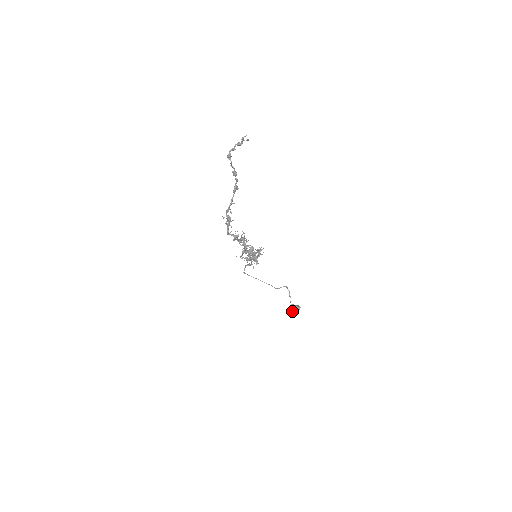
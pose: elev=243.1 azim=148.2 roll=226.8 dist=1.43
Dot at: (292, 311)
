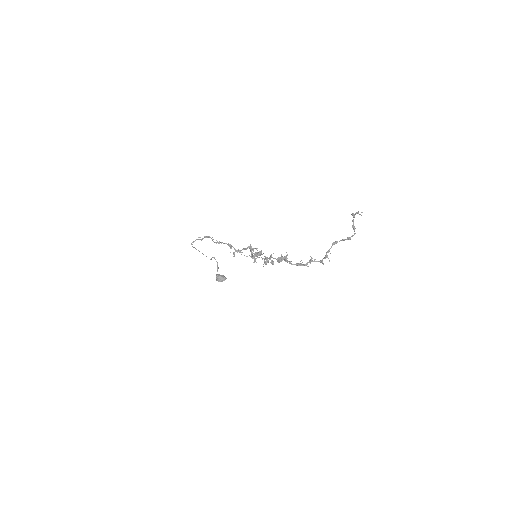
Dot at: (220, 281)
